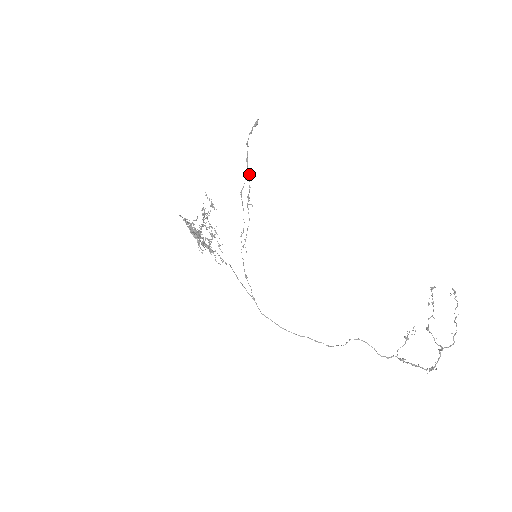
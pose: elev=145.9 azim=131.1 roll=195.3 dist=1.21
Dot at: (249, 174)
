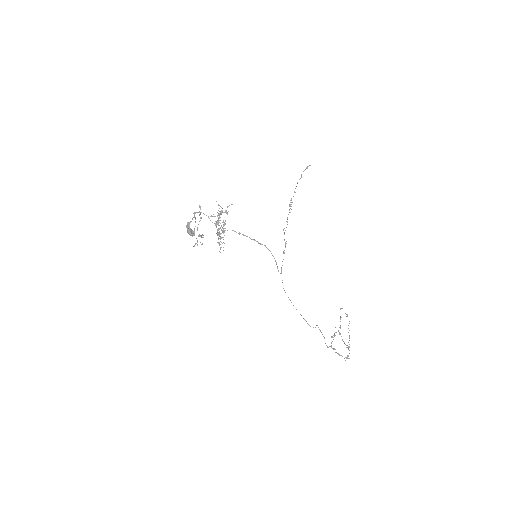
Dot at: (295, 192)
